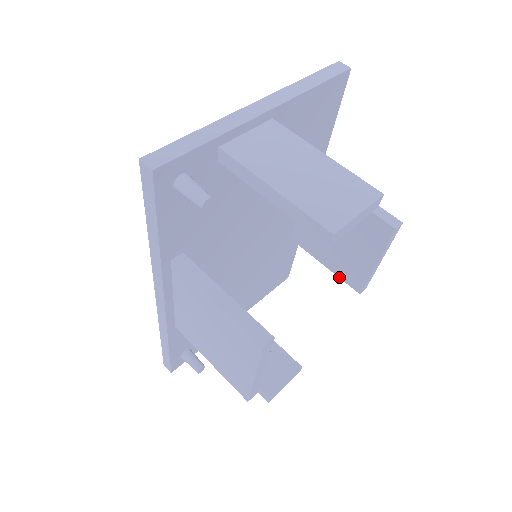
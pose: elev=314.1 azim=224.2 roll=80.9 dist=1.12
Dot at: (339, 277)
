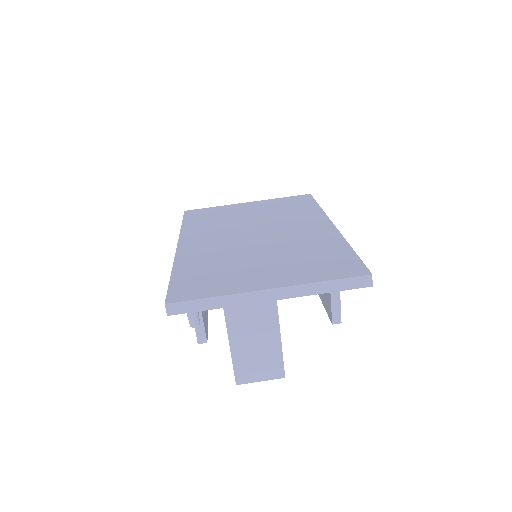
Dot at: occluded
